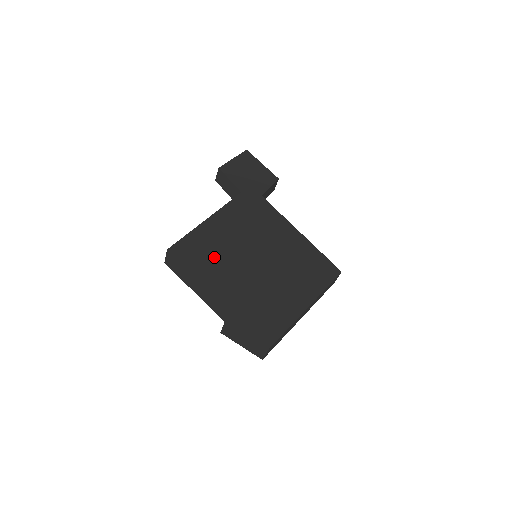
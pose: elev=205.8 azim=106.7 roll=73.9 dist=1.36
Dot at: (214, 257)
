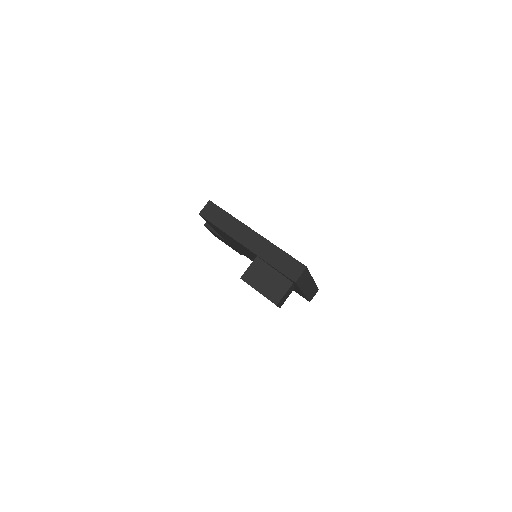
Dot at: occluded
